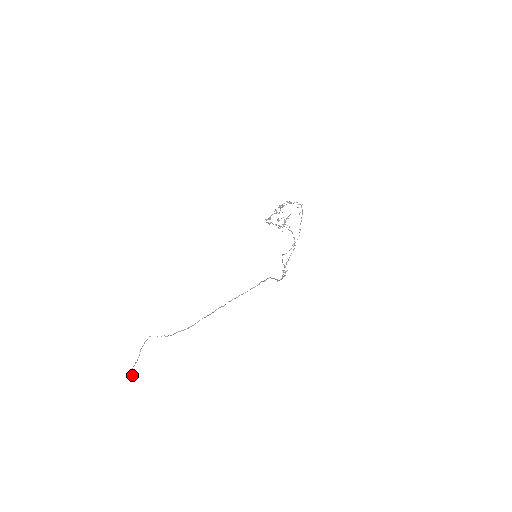
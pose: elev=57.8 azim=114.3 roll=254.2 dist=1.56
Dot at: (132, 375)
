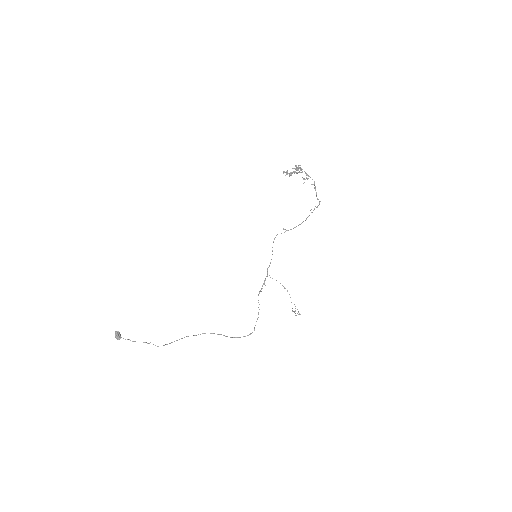
Dot at: (119, 338)
